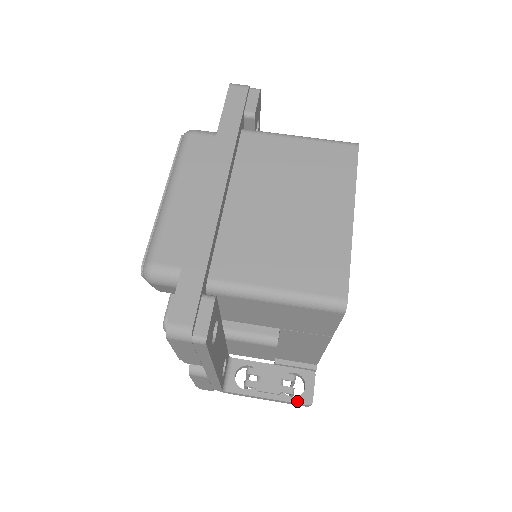
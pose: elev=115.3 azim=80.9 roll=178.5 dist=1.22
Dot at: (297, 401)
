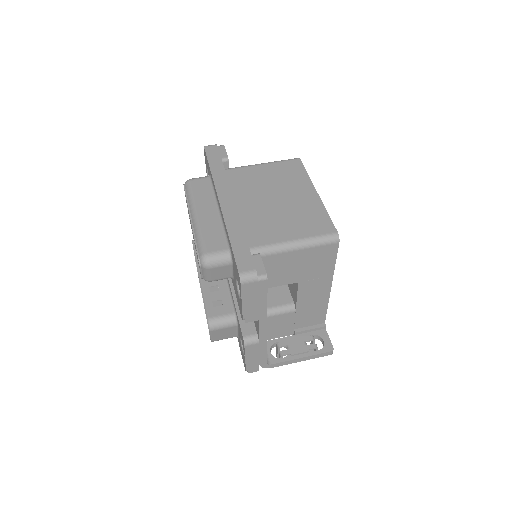
Dot at: (322, 351)
